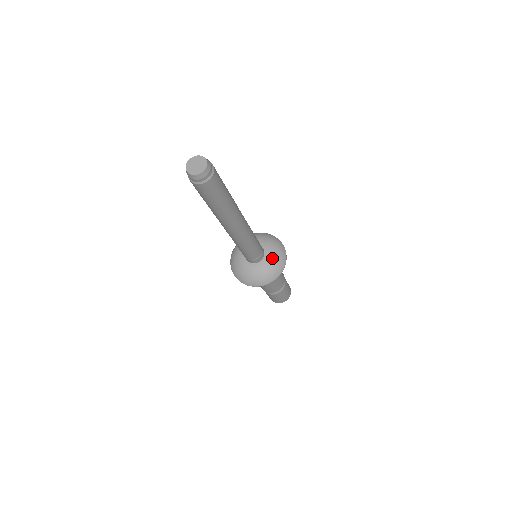
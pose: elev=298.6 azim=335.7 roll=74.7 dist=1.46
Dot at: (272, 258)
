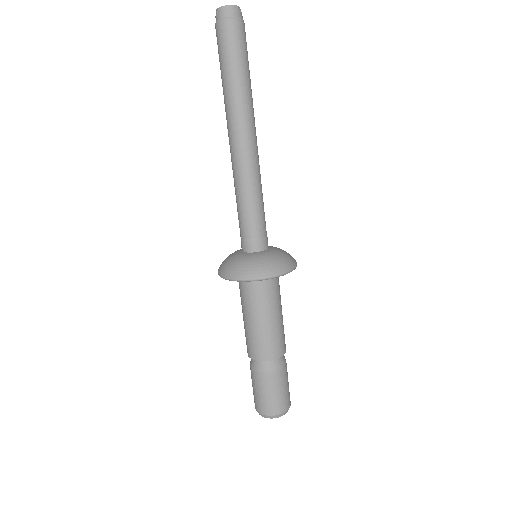
Dot at: (276, 253)
